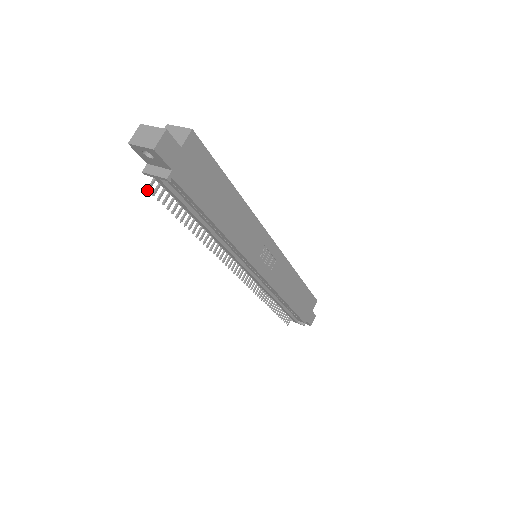
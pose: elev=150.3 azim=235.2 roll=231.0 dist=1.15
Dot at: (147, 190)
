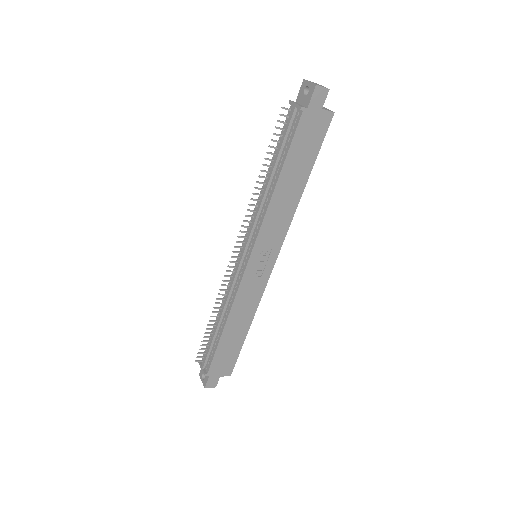
Dot at: (282, 107)
